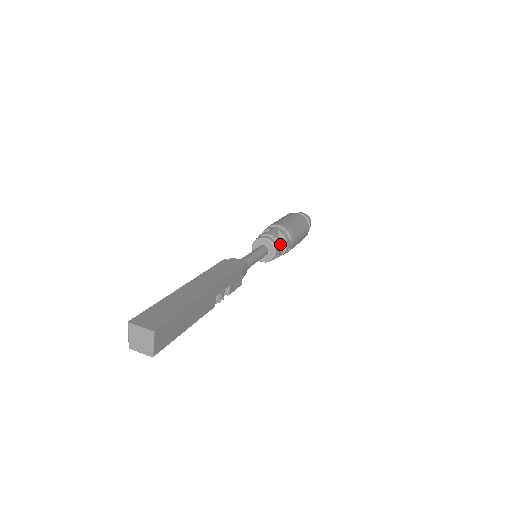
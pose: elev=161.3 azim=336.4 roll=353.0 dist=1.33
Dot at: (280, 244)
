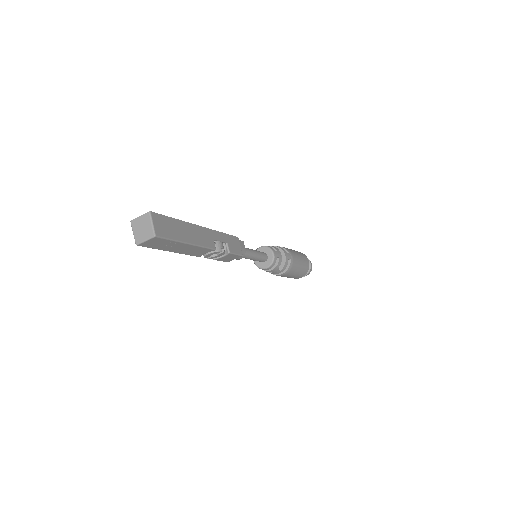
Dot at: (276, 249)
